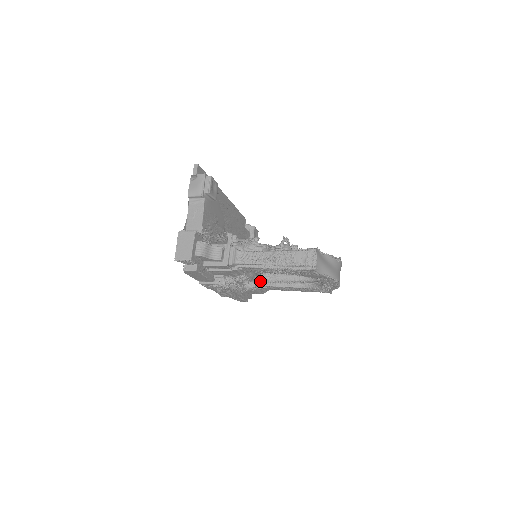
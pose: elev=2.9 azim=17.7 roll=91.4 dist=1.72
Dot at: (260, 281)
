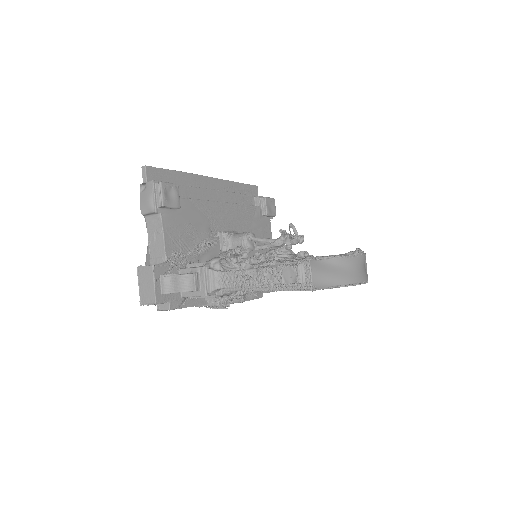
Dot at: occluded
